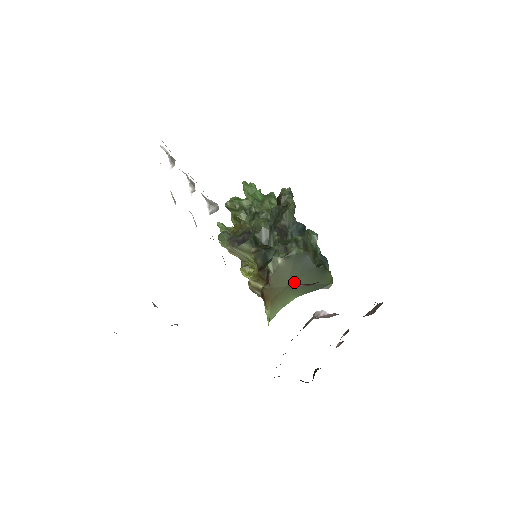
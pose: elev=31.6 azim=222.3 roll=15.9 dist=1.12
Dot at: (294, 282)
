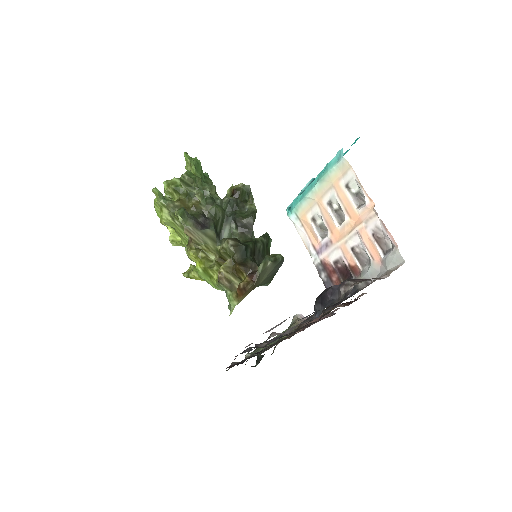
Dot at: (264, 281)
